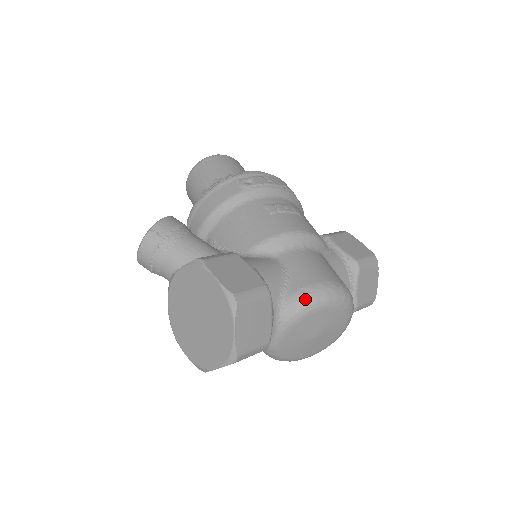
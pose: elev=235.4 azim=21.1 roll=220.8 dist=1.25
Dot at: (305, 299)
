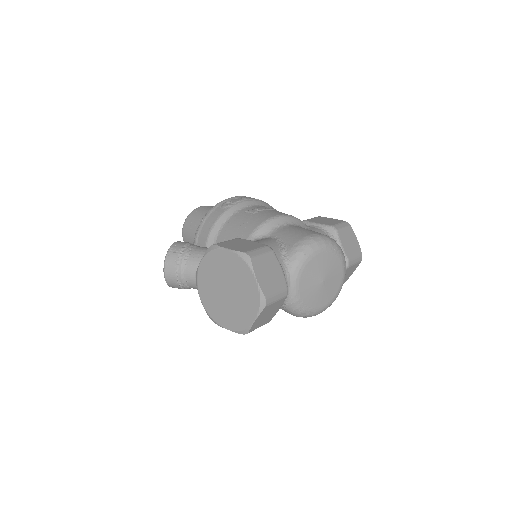
Dot at: (301, 249)
